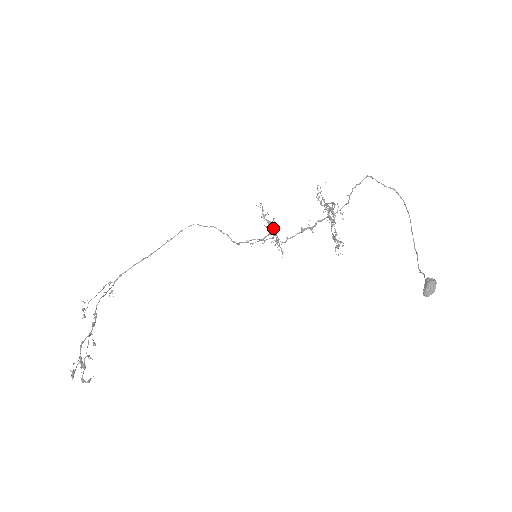
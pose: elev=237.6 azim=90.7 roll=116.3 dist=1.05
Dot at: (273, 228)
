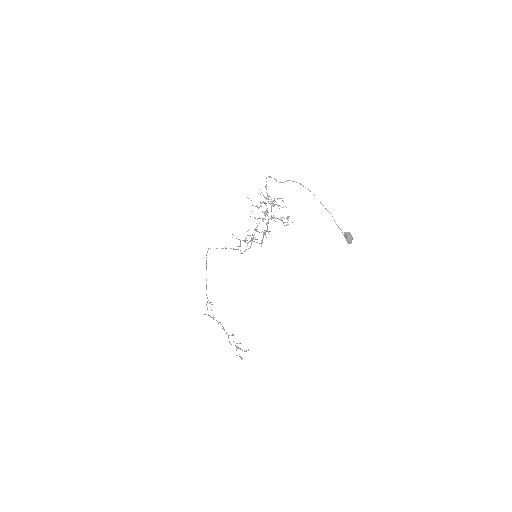
Dot at: occluded
